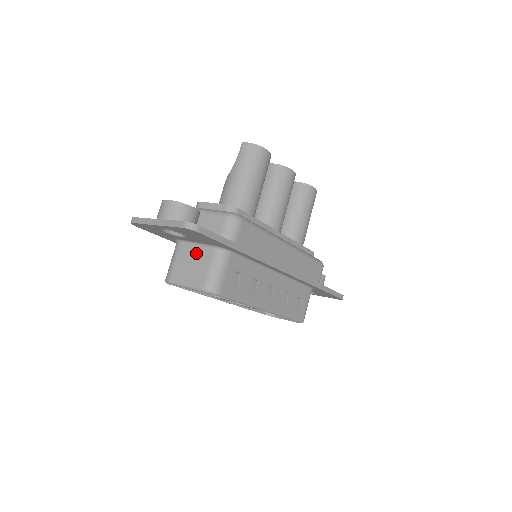
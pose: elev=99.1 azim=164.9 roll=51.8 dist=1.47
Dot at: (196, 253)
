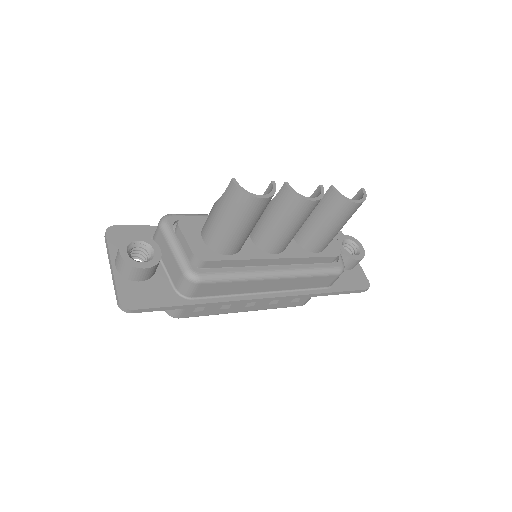
Dot at: occluded
